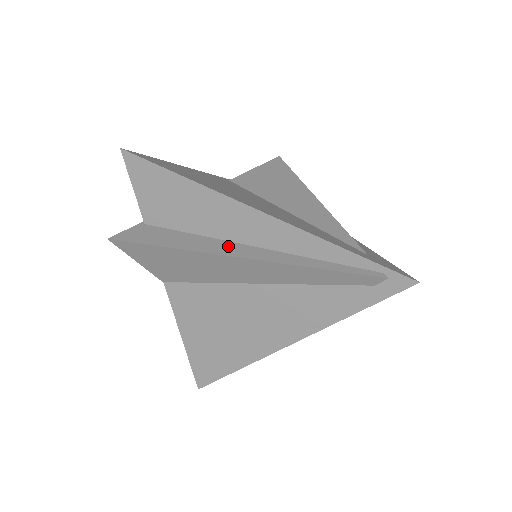
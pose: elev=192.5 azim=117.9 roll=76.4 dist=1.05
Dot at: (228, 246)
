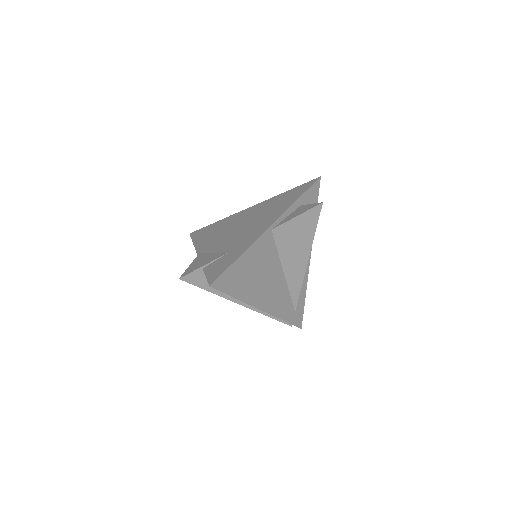
Dot at: occluded
